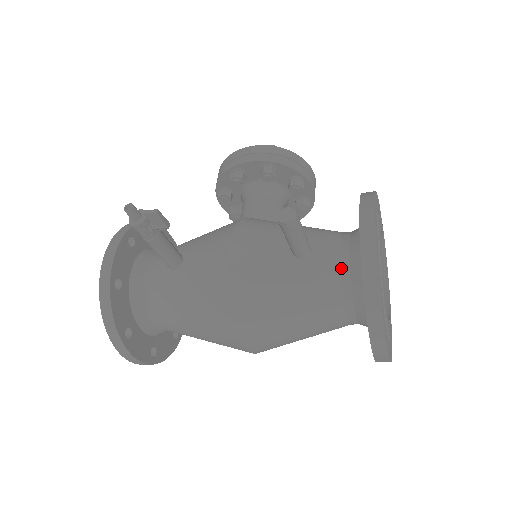
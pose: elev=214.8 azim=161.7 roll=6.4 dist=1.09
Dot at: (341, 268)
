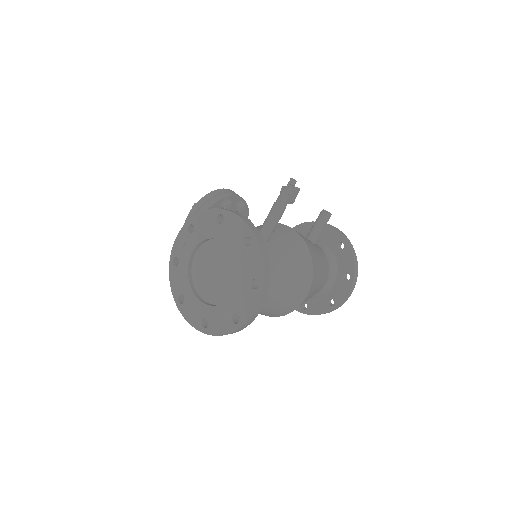
Dot at: (324, 252)
